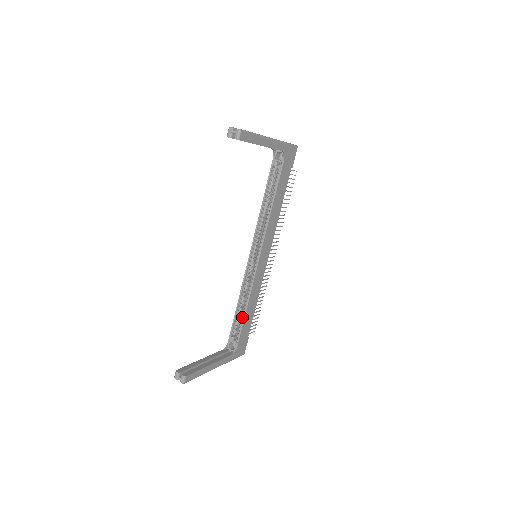
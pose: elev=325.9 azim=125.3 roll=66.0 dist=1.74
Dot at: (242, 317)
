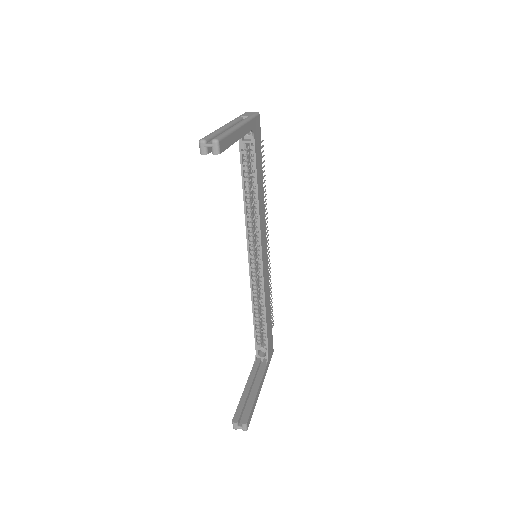
Dot at: (263, 323)
